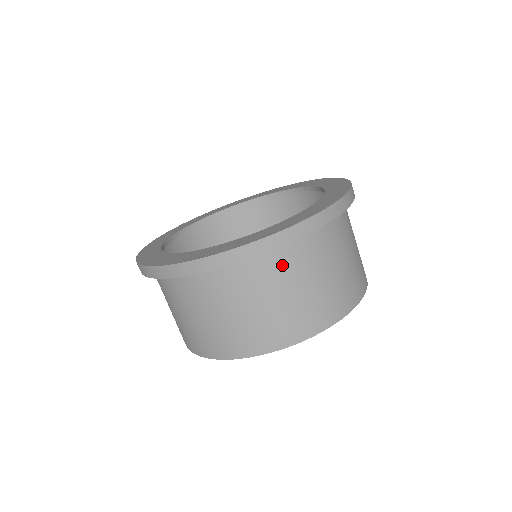
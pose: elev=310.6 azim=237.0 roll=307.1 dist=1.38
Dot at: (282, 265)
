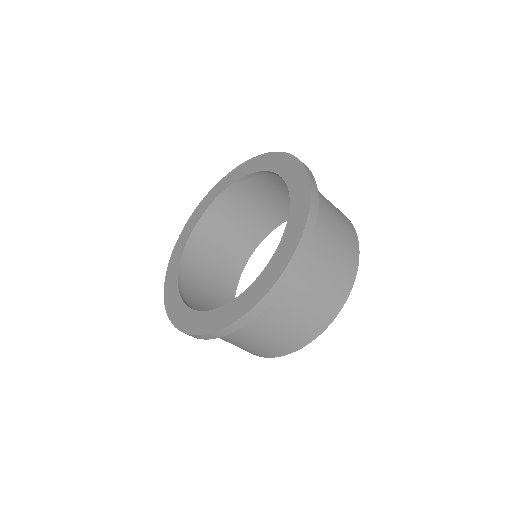
Dot at: (317, 239)
